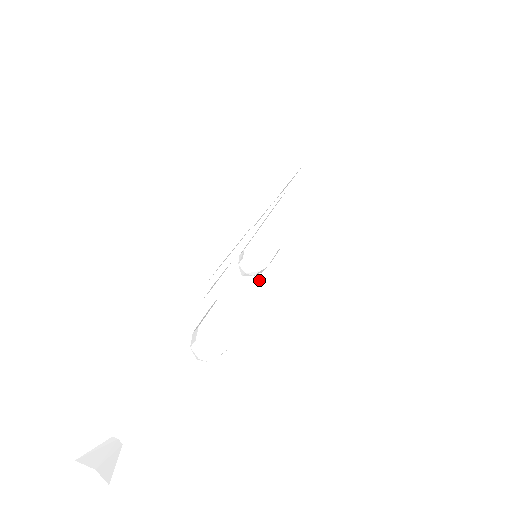
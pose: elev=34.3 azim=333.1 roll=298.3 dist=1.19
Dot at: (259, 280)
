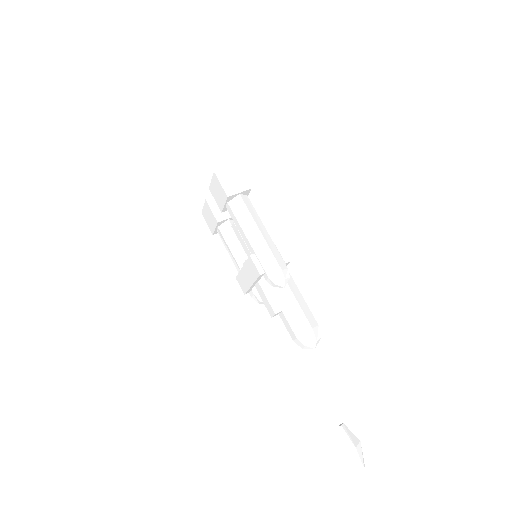
Dot at: occluded
